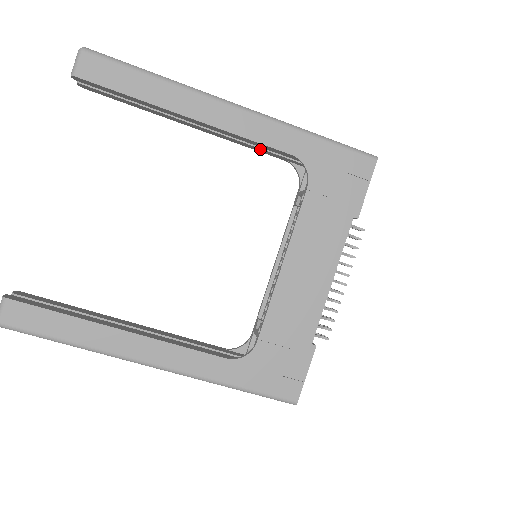
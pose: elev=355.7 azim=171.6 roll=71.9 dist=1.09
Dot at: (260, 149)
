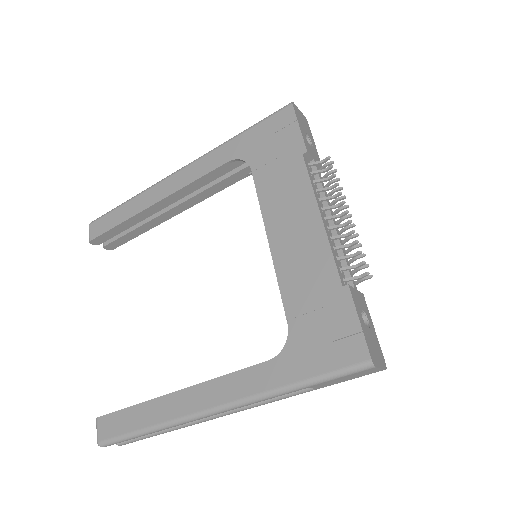
Dot at: (219, 184)
